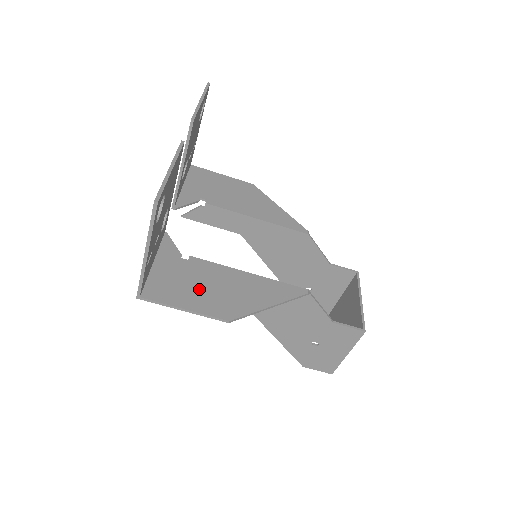
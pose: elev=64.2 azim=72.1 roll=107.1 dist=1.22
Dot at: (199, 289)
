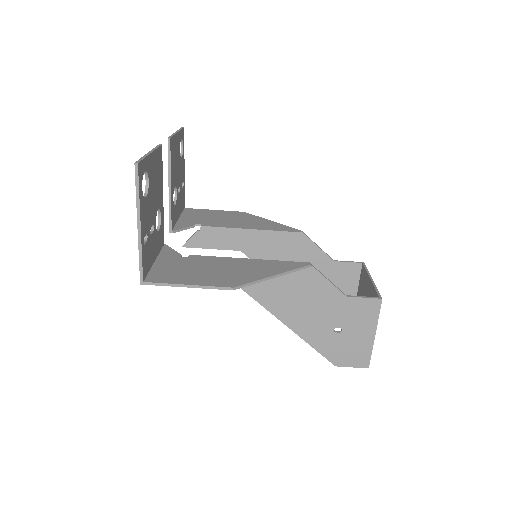
Dot at: (200, 272)
